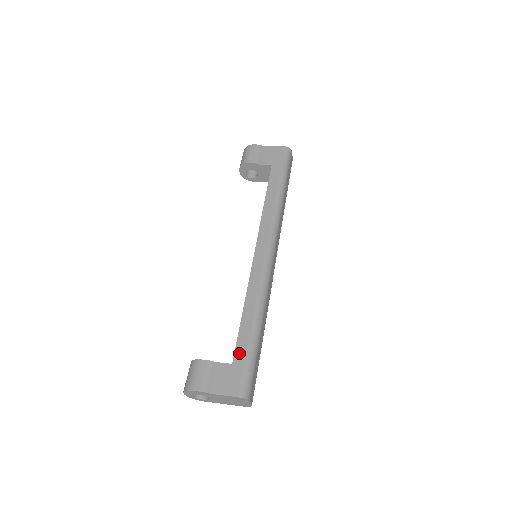
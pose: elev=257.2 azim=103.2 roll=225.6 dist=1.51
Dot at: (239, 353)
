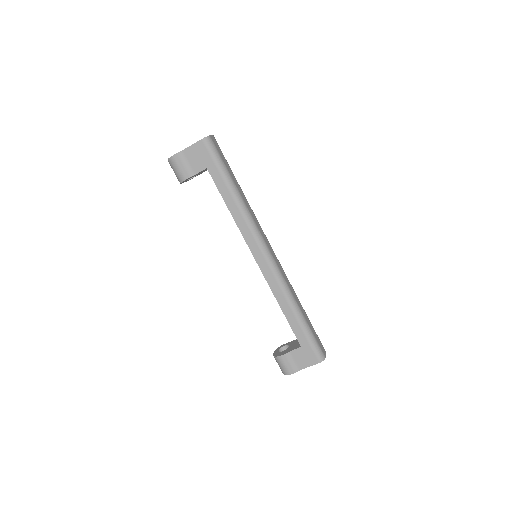
Dot at: (300, 338)
